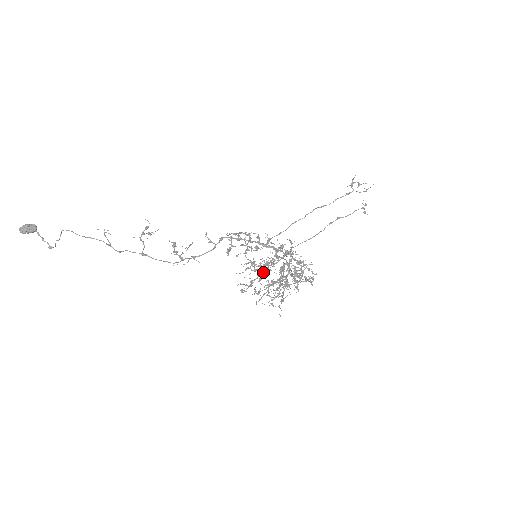
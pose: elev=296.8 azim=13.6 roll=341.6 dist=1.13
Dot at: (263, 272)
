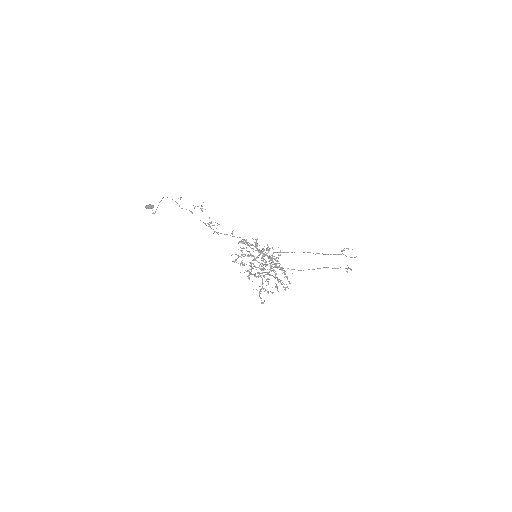
Dot at: (253, 255)
